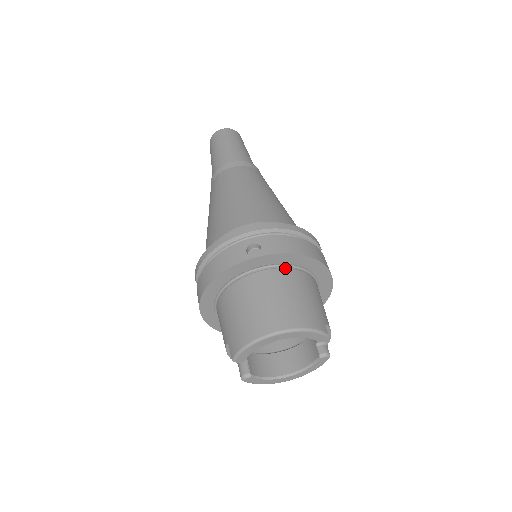
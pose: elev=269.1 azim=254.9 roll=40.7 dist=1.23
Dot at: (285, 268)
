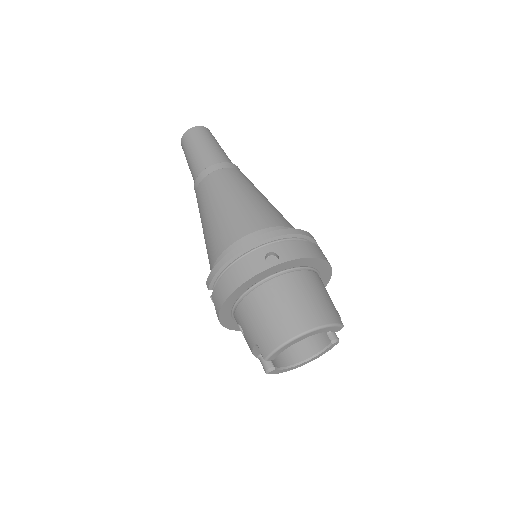
Dot at: (298, 270)
